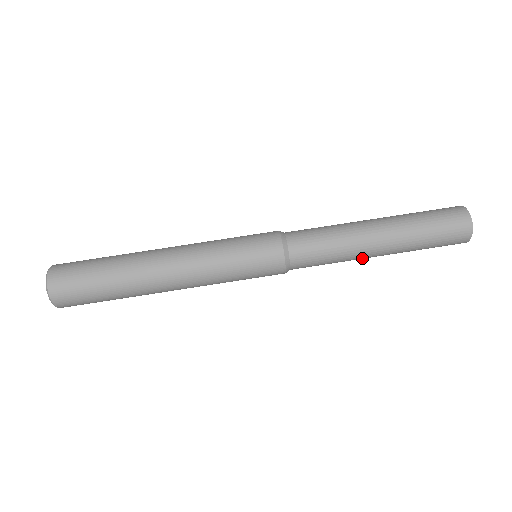
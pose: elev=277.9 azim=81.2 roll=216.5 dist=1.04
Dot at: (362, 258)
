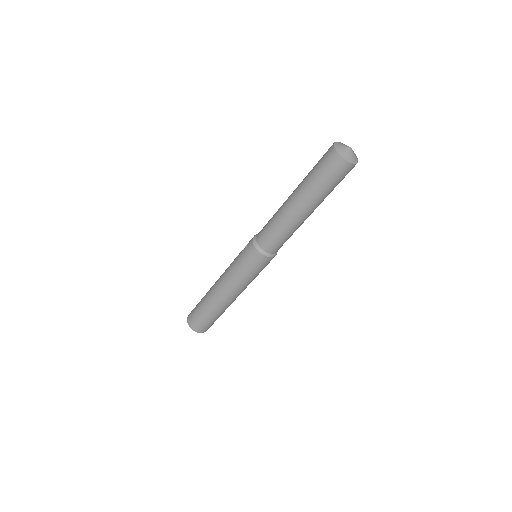
Dot at: occluded
